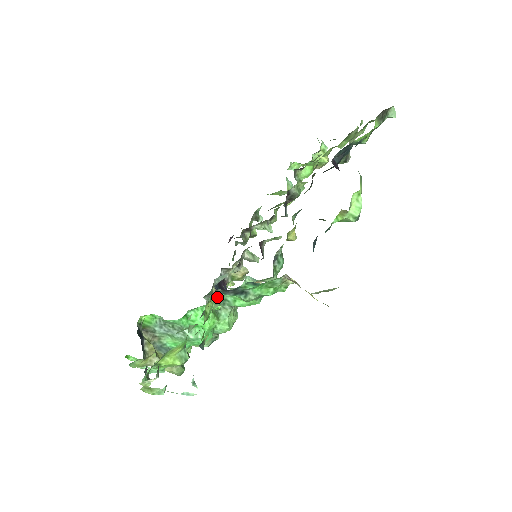
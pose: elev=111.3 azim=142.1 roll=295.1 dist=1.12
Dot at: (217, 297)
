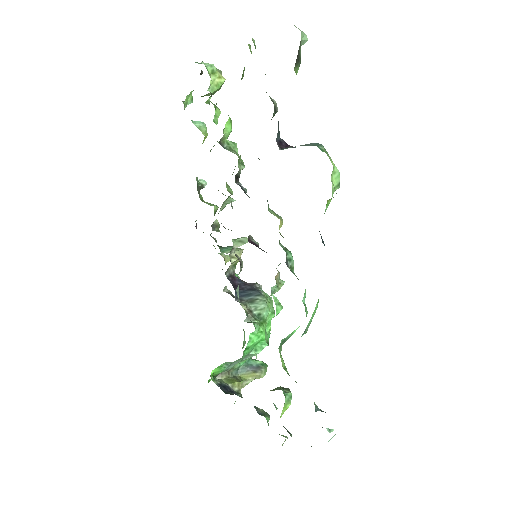
Dot at: (279, 346)
